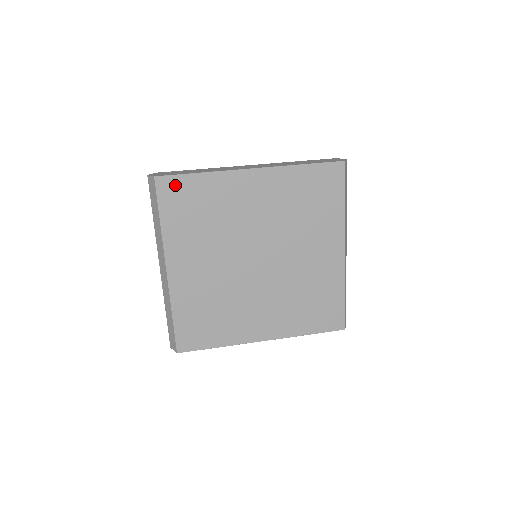
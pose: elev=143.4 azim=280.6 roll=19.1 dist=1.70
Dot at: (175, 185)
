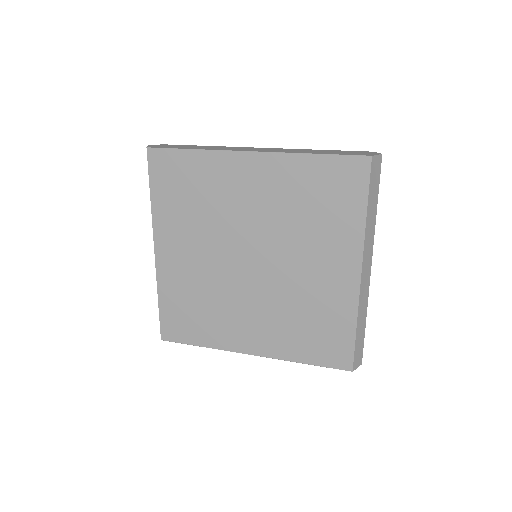
Dot at: (167, 160)
